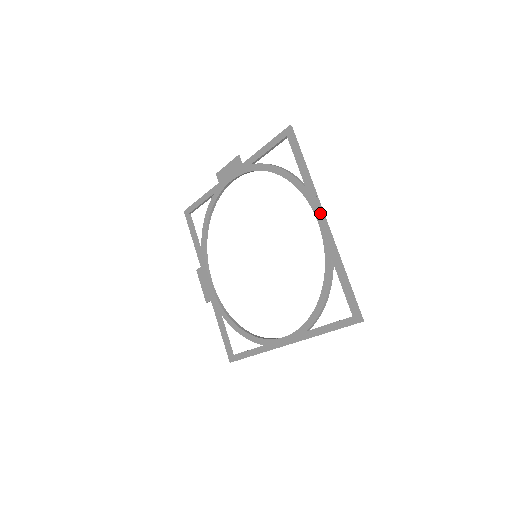
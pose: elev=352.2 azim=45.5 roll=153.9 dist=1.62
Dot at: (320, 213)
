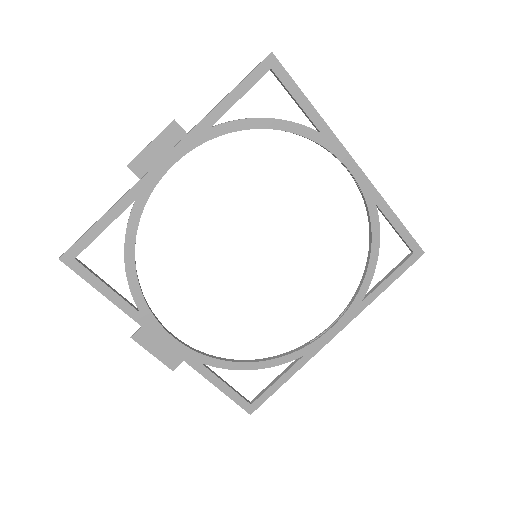
Dot at: (350, 158)
